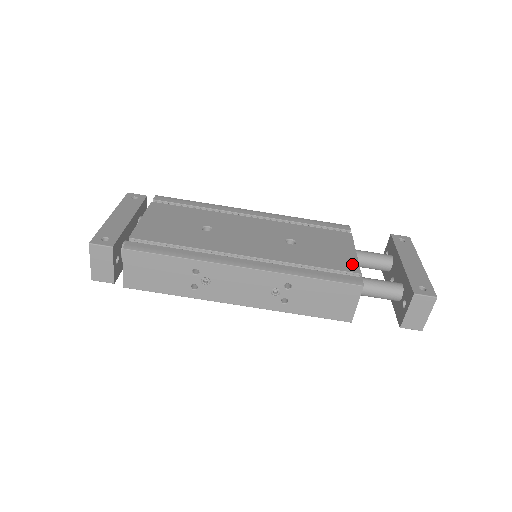
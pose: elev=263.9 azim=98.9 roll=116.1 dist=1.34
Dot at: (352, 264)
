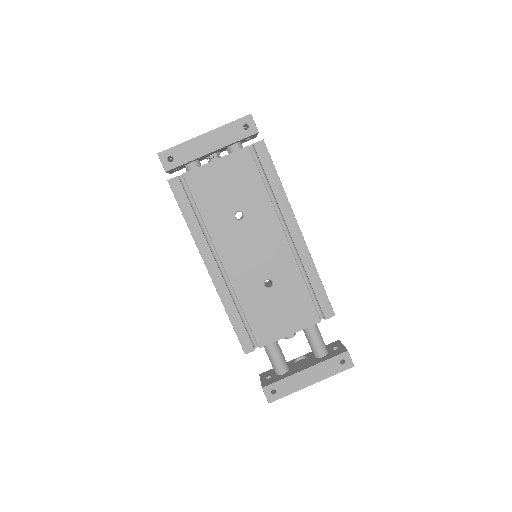
Dot at: (268, 338)
